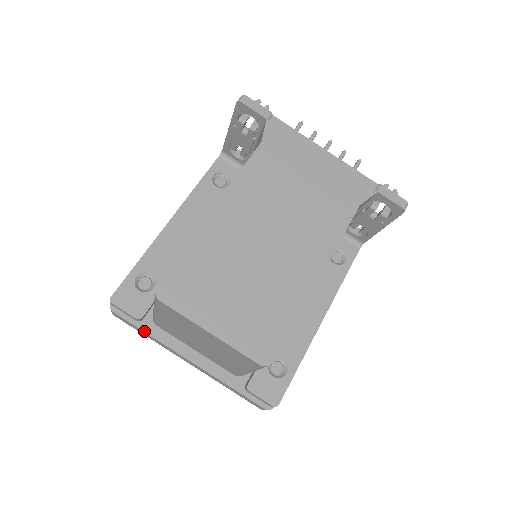
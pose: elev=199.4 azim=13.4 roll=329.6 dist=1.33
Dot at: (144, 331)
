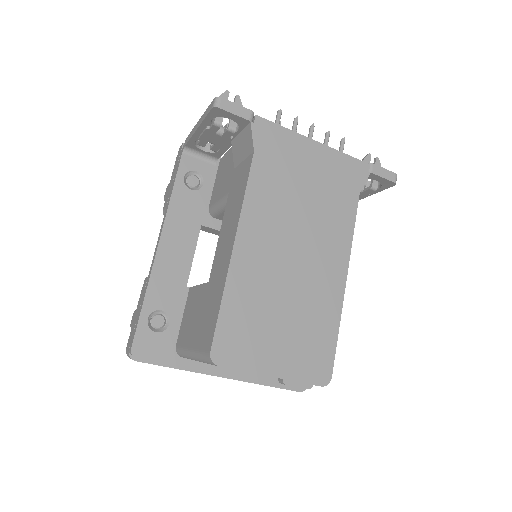
Dot at: occluded
